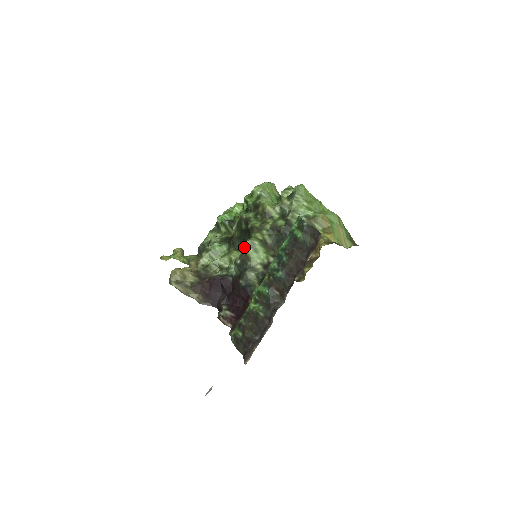
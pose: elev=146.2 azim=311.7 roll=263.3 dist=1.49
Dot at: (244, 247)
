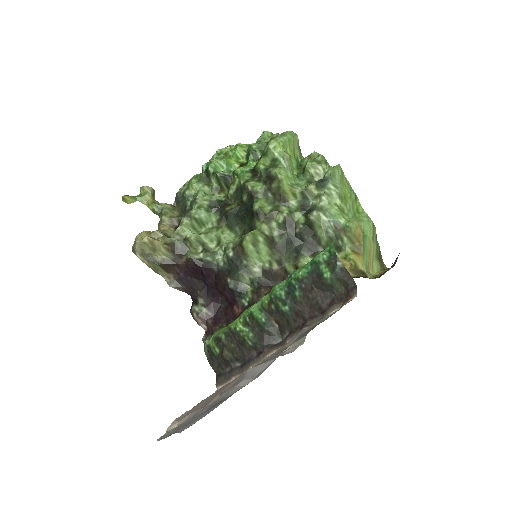
Dot at: (243, 242)
